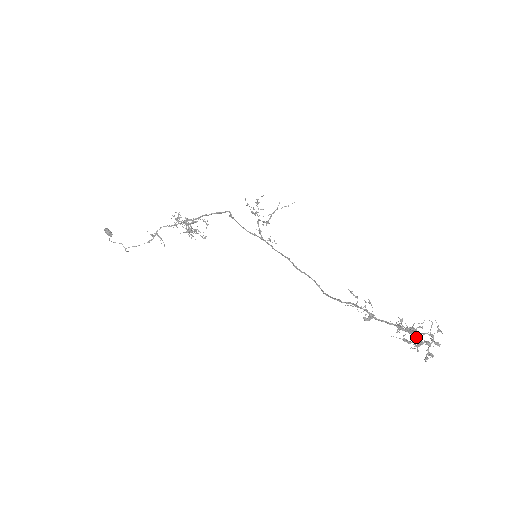
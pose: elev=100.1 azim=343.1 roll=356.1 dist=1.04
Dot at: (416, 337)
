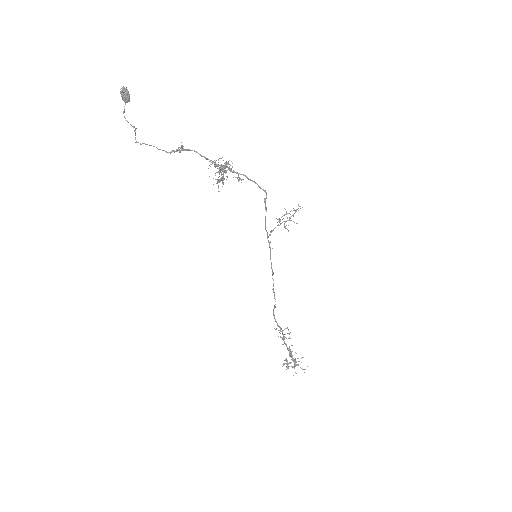
Dot at: (287, 349)
